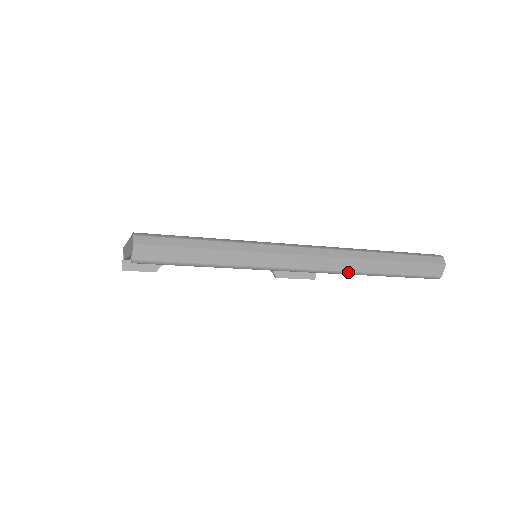
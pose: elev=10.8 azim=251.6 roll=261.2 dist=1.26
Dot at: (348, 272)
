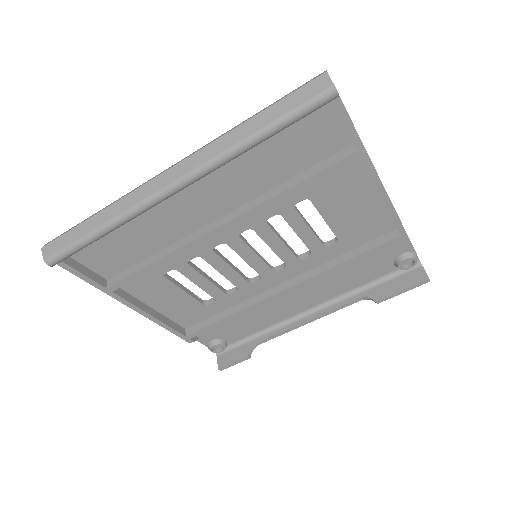
Dot at: (216, 158)
